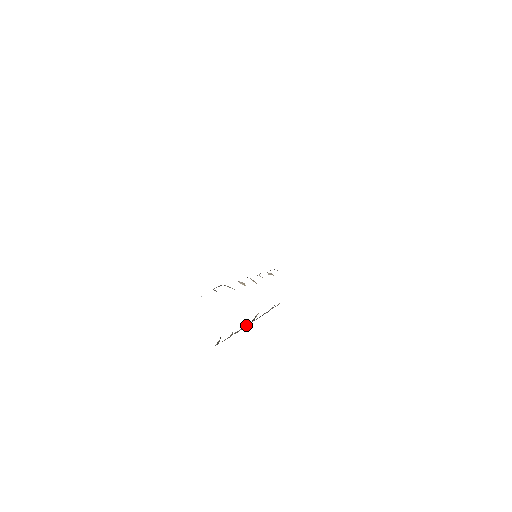
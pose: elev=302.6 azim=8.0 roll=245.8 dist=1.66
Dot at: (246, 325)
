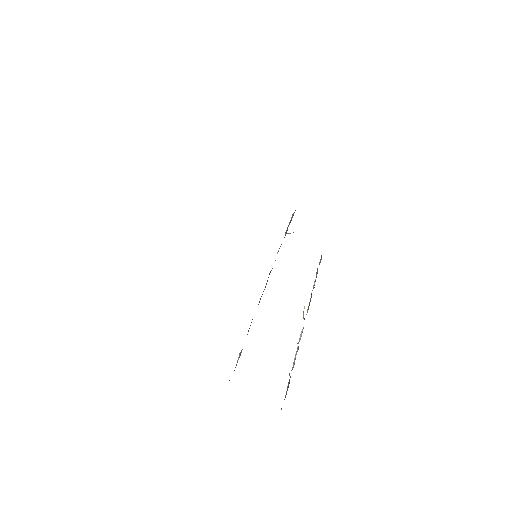
Dot at: (300, 335)
